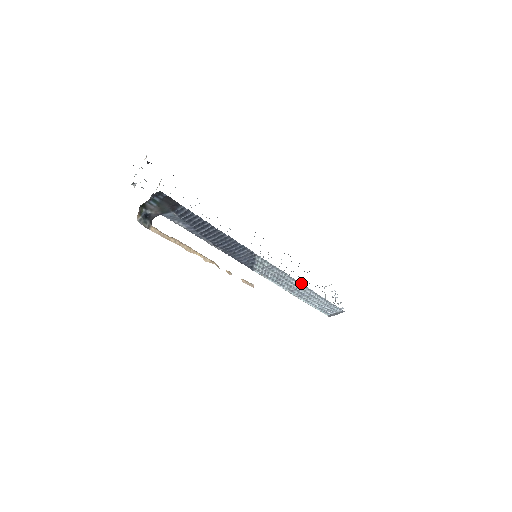
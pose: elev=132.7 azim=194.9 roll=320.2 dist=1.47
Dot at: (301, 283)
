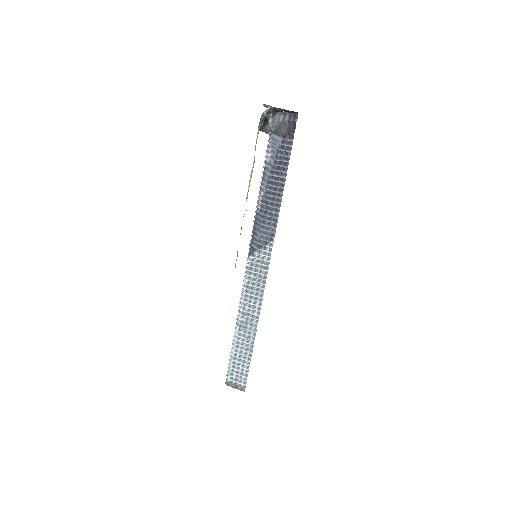
Dot at: occluded
